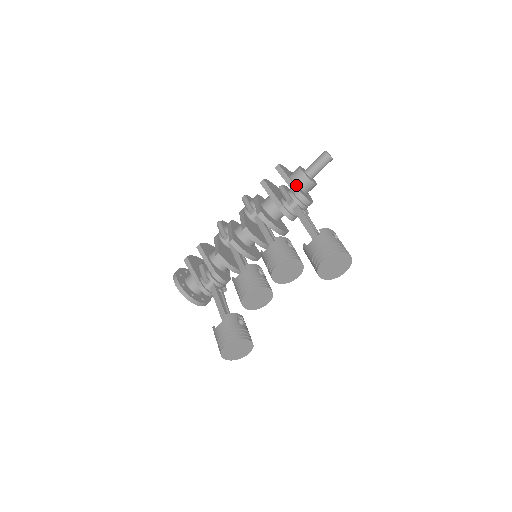
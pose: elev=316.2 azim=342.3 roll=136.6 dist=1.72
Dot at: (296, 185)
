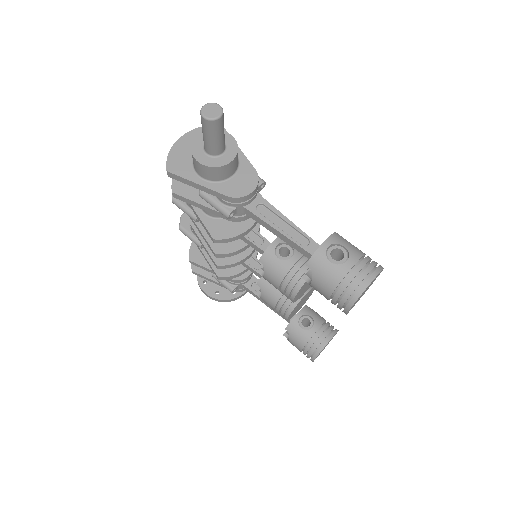
Dot at: (216, 183)
